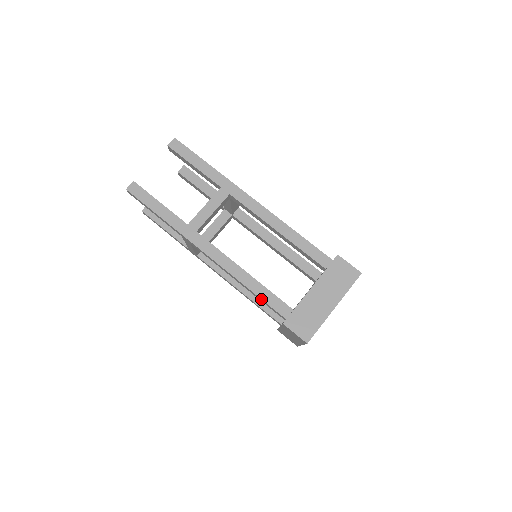
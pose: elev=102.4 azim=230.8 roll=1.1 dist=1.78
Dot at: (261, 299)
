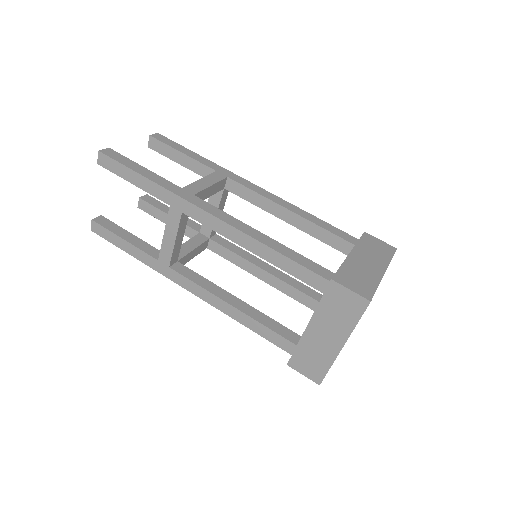
Dot at: (292, 260)
